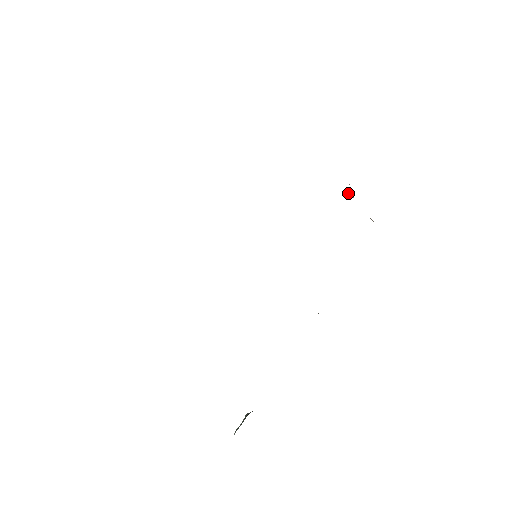
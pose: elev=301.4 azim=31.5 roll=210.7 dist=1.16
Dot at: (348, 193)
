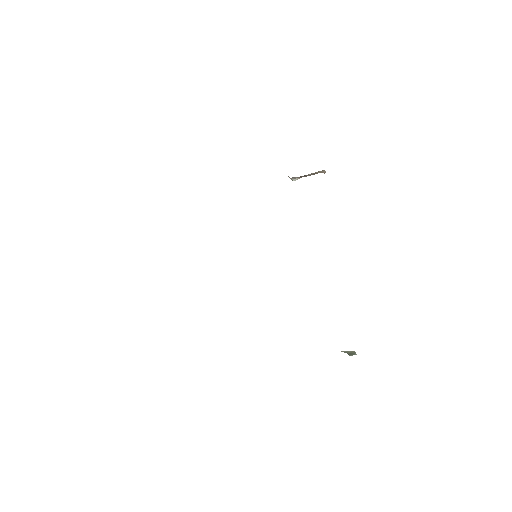
Dot at: occluded
